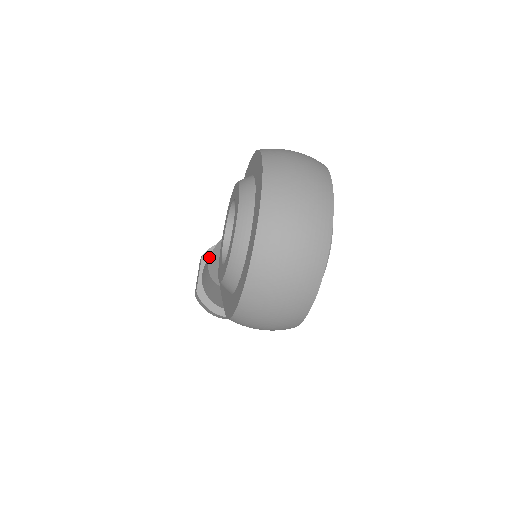
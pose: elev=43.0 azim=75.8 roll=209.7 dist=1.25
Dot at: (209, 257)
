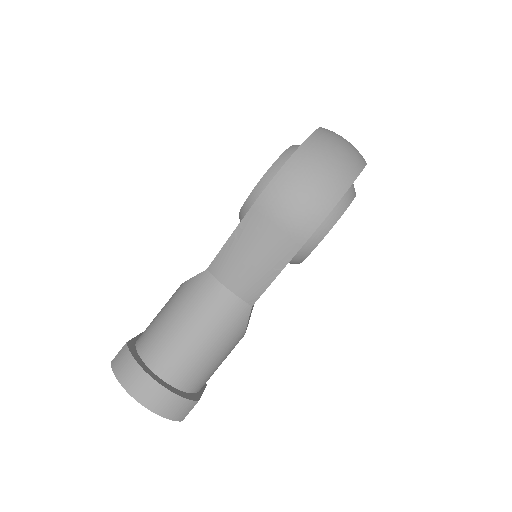
Dot at: occluded
